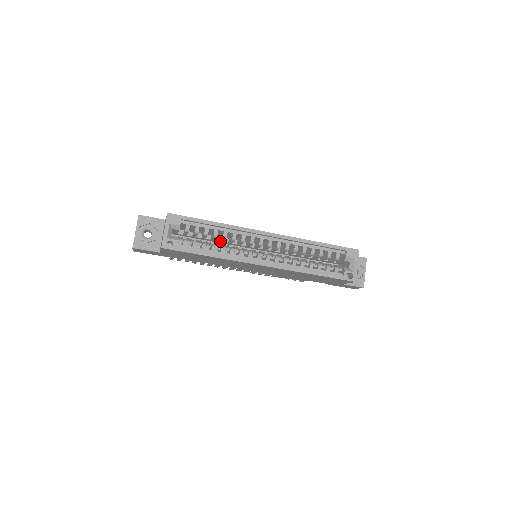
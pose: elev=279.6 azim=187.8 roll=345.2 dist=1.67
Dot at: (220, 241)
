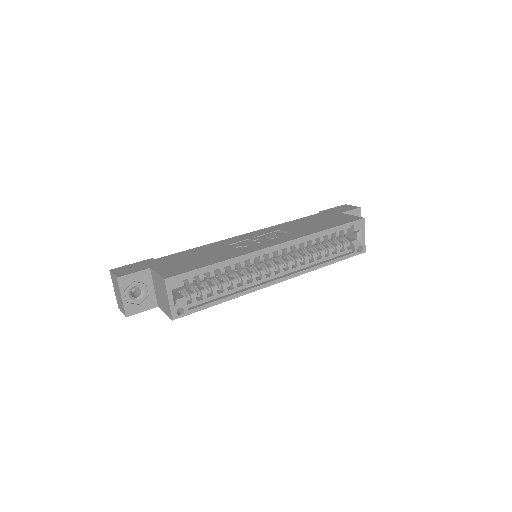
Dot at: occluded
